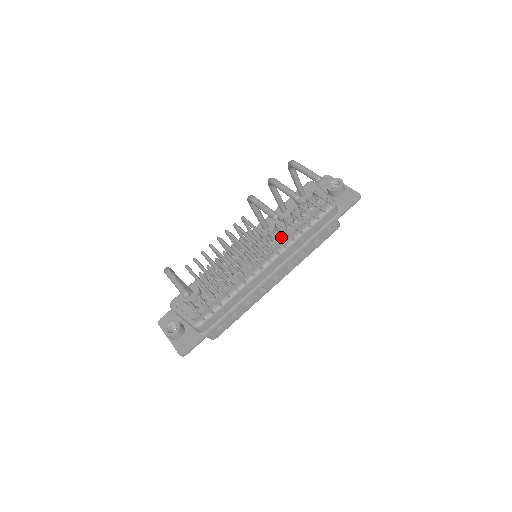
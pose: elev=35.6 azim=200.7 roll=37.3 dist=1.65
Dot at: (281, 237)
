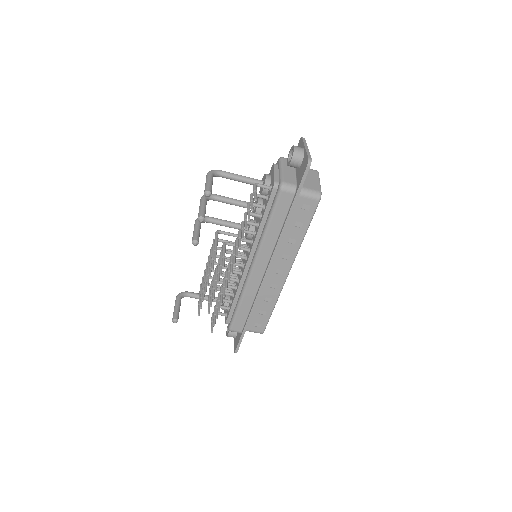
Dot at: (254, 237)
